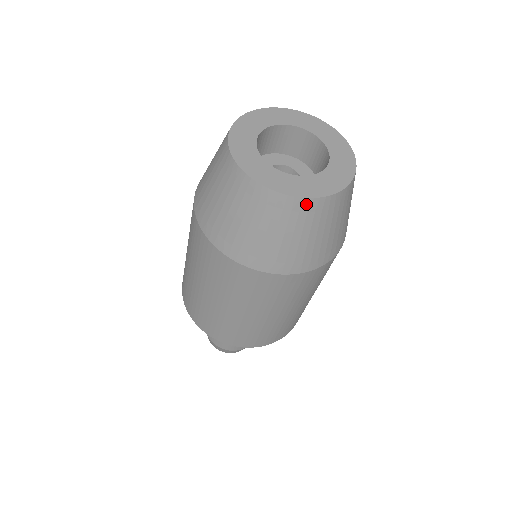
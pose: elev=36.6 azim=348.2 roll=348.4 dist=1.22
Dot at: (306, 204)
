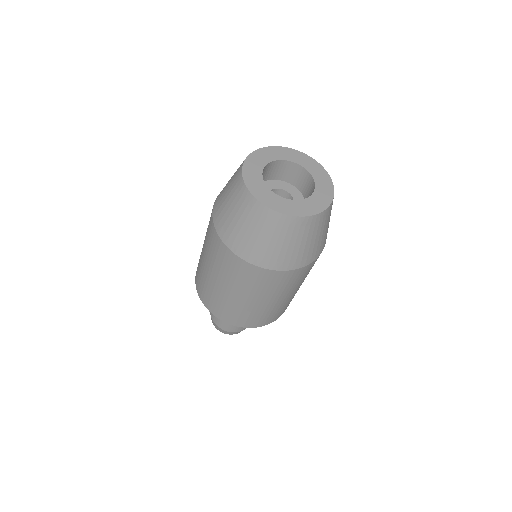
Dot at: (326, 212)
